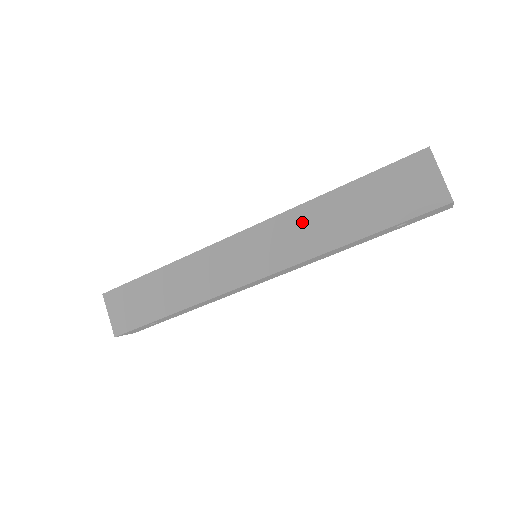
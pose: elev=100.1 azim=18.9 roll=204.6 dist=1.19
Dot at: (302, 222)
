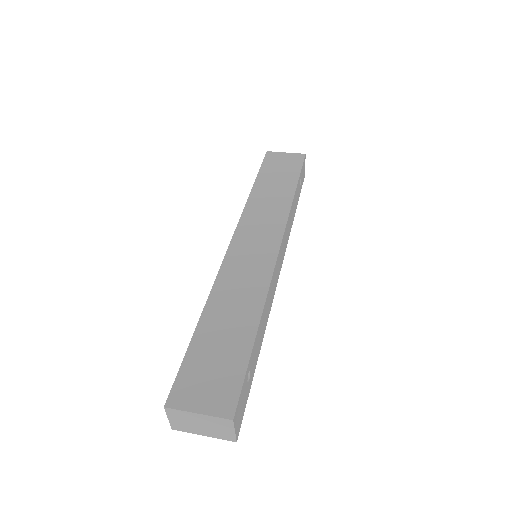
Dot at: (259, 207)
